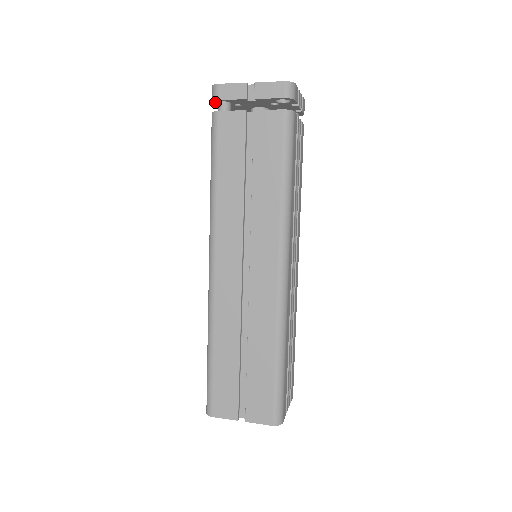
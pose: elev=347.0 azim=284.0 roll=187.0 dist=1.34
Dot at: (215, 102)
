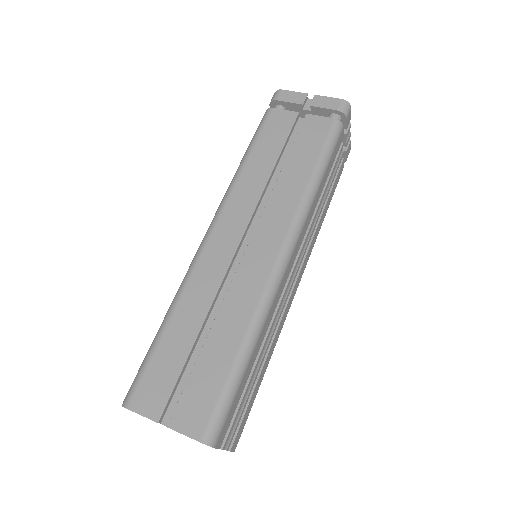
Dot at: (272, 106)
